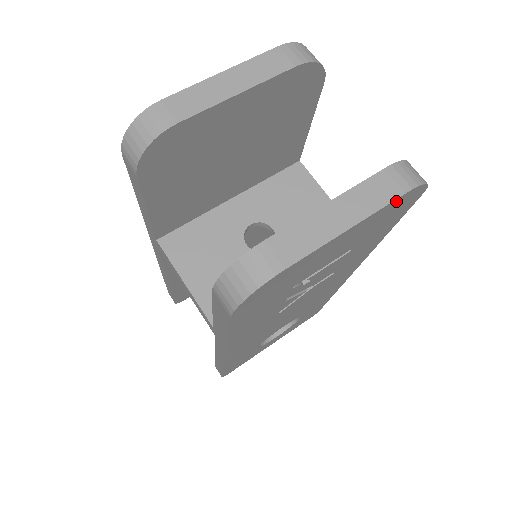
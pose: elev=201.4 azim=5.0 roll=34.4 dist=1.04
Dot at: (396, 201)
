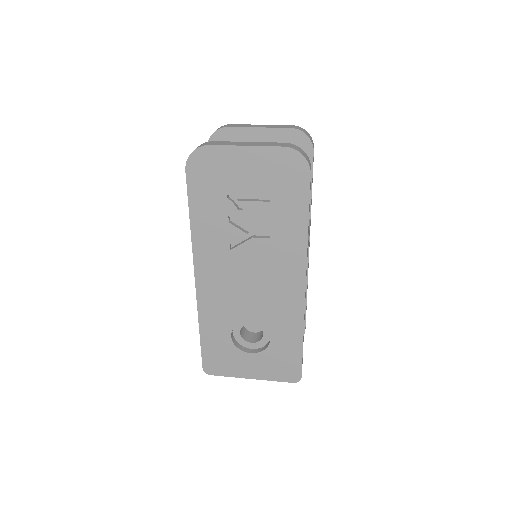
Dot at: (279, 151)
